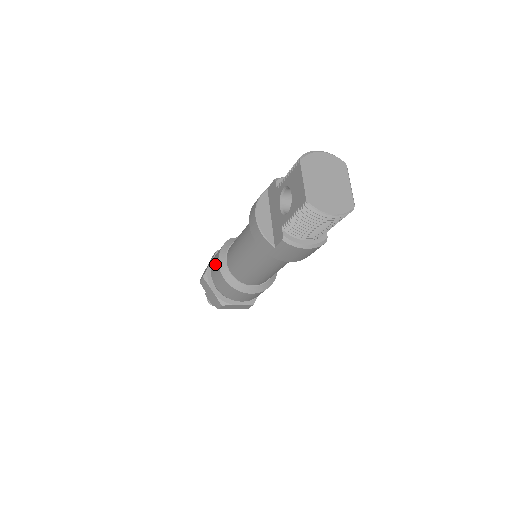
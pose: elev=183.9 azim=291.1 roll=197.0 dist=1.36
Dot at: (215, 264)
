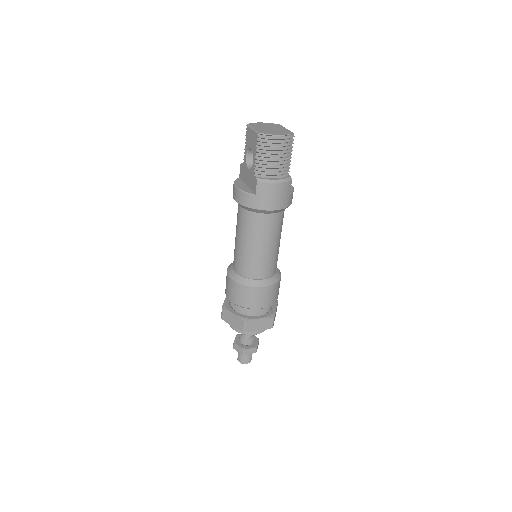
Dot at: (227, 282)
